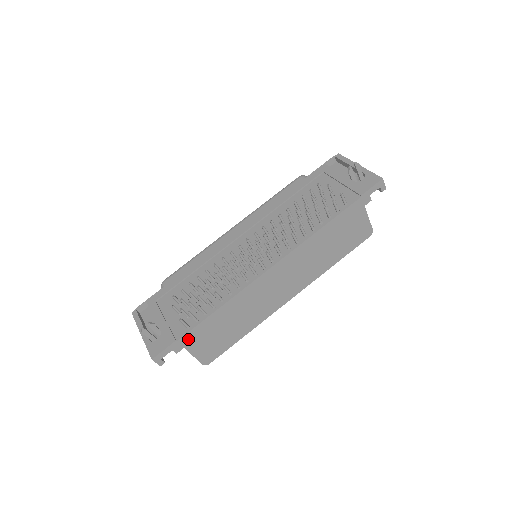
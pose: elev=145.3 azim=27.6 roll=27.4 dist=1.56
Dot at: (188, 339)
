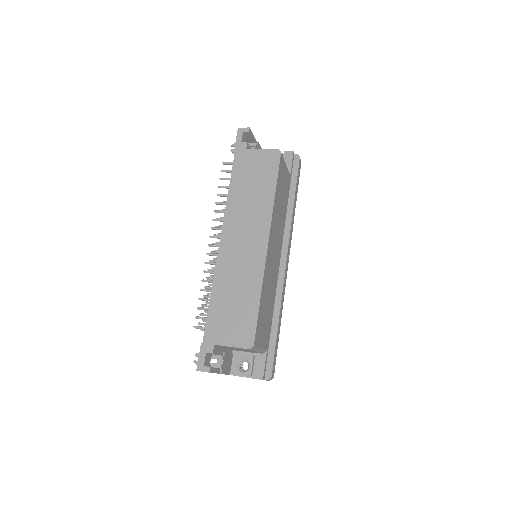
Dot at: (210, 336)
